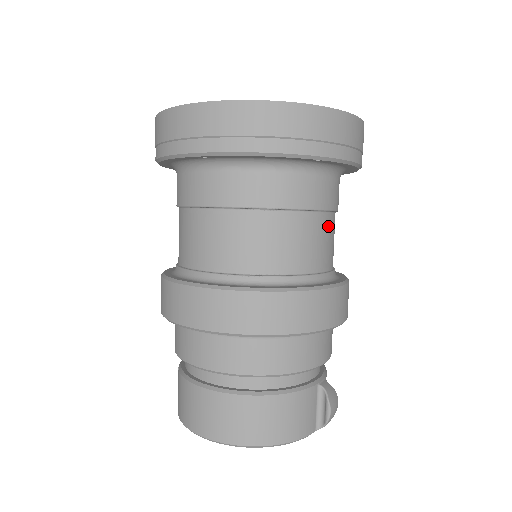
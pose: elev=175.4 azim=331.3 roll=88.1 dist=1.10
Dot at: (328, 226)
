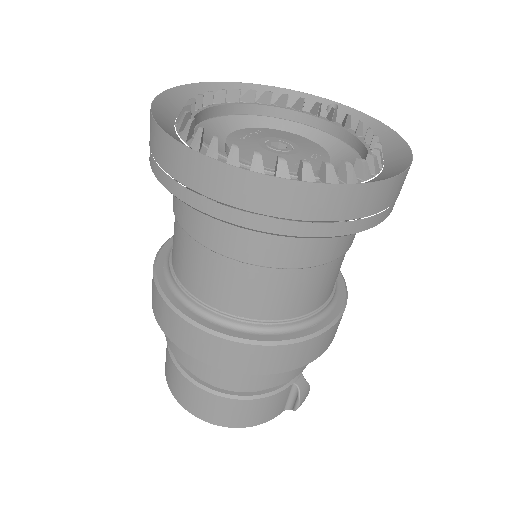
Dot at: (336, 266)
